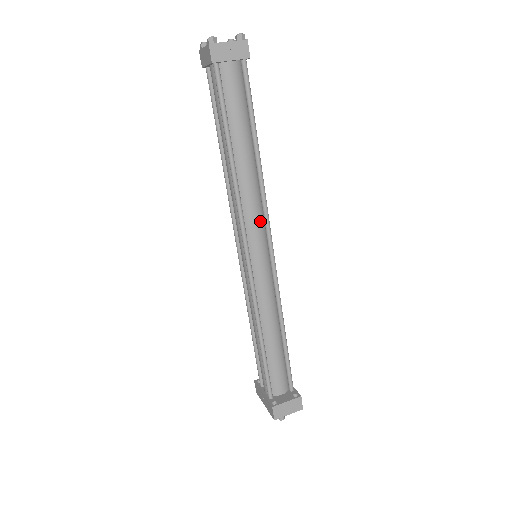
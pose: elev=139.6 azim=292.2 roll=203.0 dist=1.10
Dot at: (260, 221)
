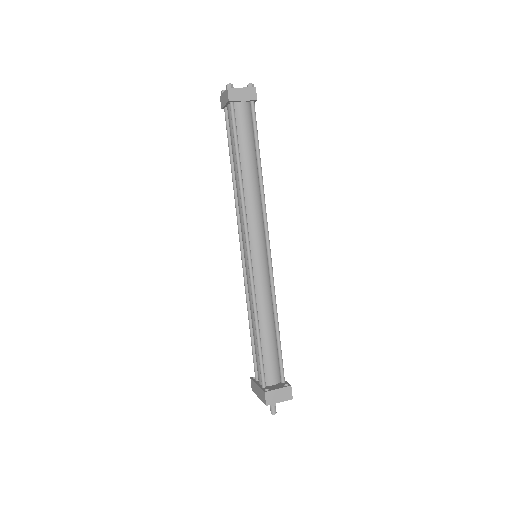
Dot at: (260, 224)
